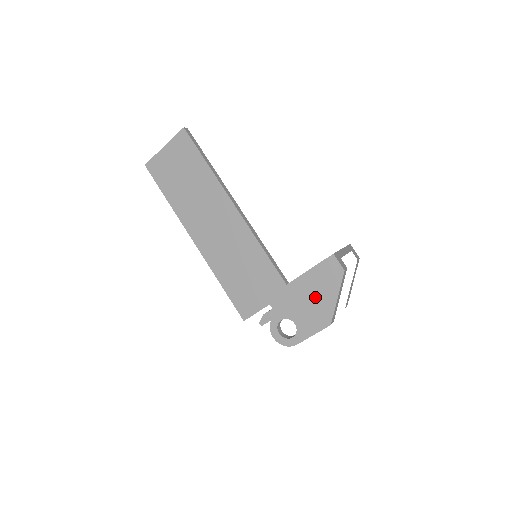
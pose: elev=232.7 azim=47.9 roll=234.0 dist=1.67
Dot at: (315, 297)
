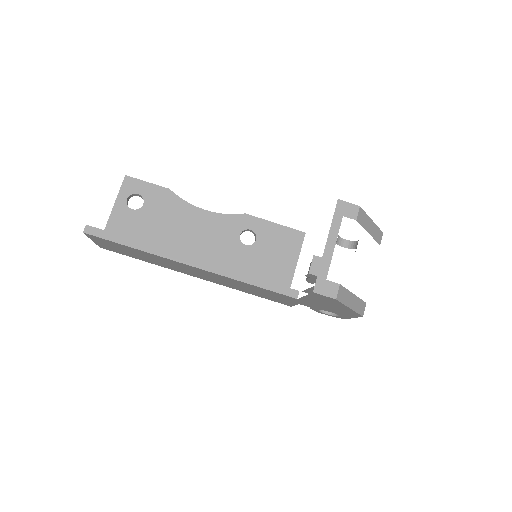
Dot at: (330, 306)
